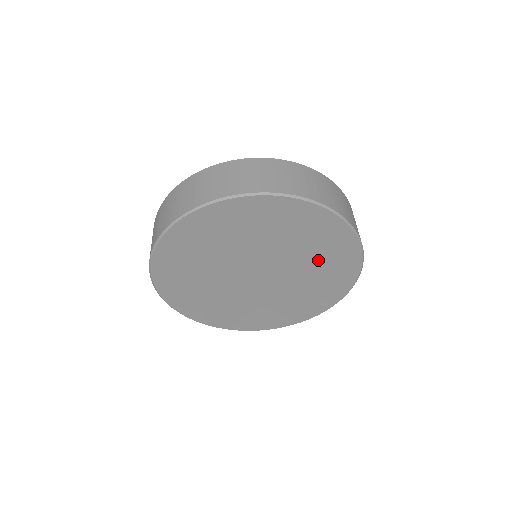
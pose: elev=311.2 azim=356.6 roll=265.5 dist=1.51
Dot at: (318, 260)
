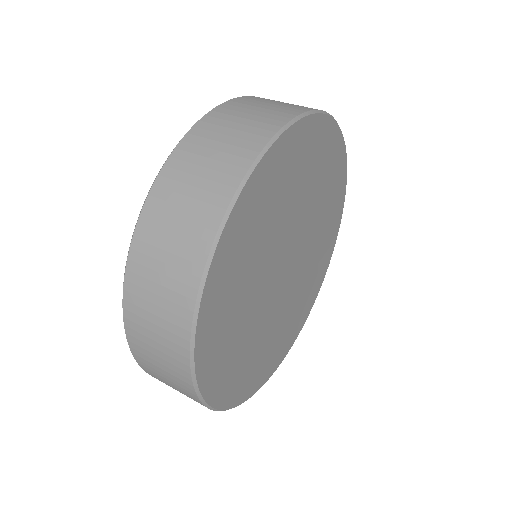
Dot at: (319, 248)
